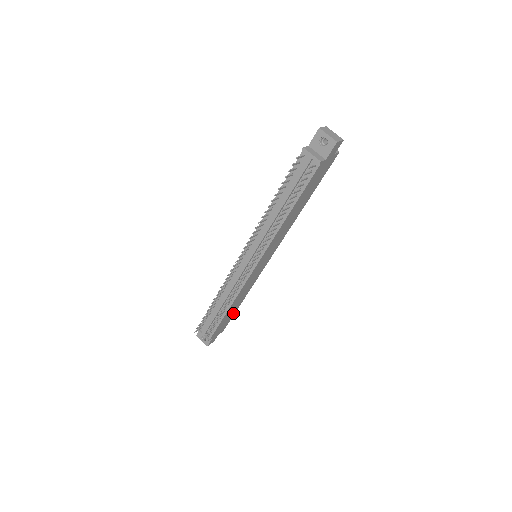
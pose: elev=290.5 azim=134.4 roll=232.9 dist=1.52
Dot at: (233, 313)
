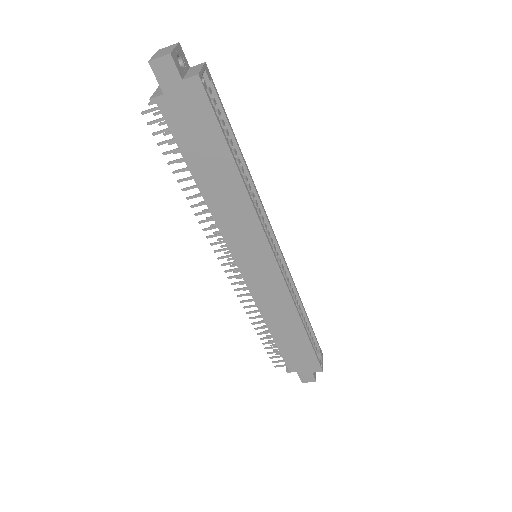
Dot at: (306, 344)
